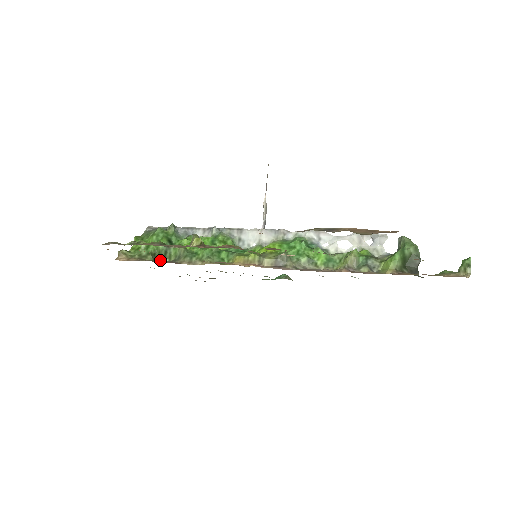
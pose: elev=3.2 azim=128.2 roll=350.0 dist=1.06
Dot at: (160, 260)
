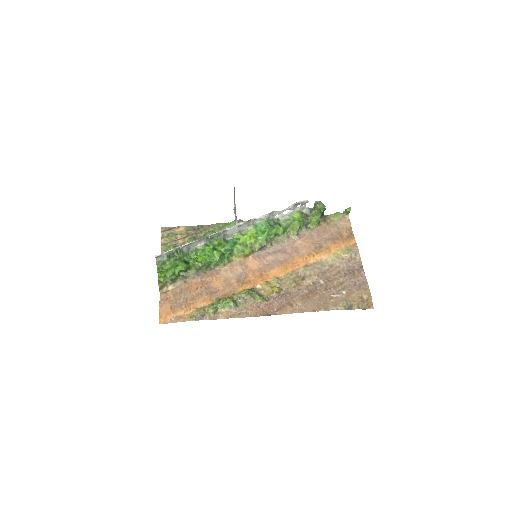
Dot at: (184, 273)
